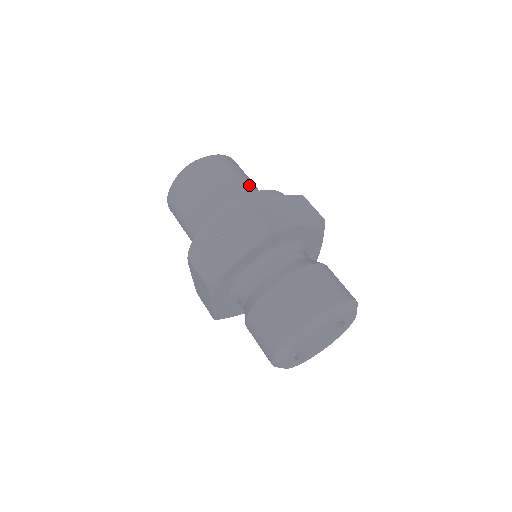
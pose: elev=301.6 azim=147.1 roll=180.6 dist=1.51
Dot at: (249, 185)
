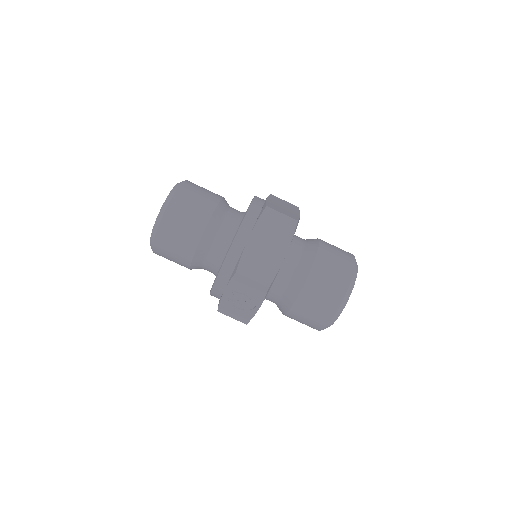
Dot at: (214, 217)
